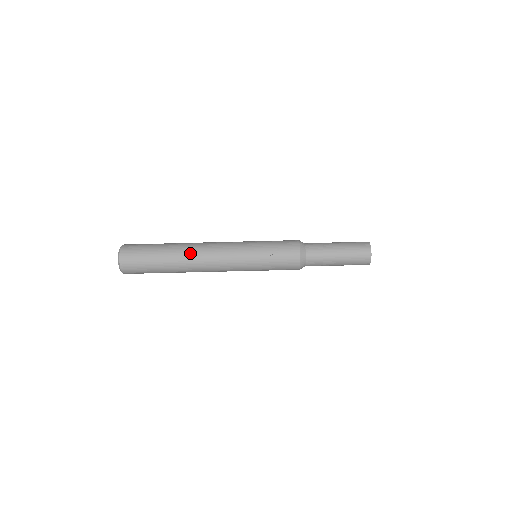
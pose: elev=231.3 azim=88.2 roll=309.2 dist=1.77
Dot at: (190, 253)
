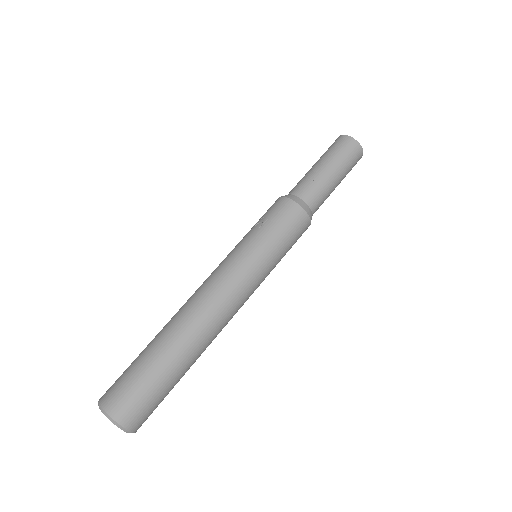
Dot at: (178, 314)
